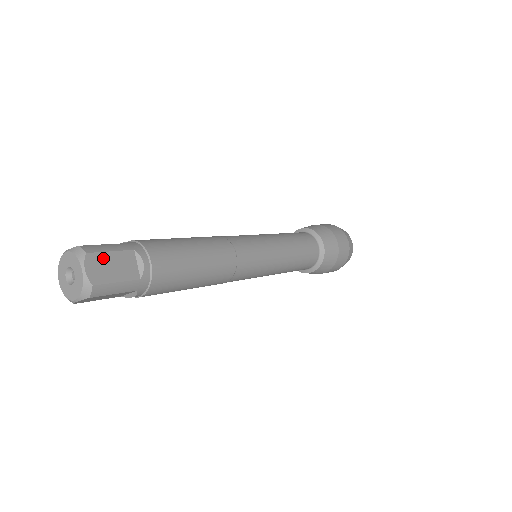
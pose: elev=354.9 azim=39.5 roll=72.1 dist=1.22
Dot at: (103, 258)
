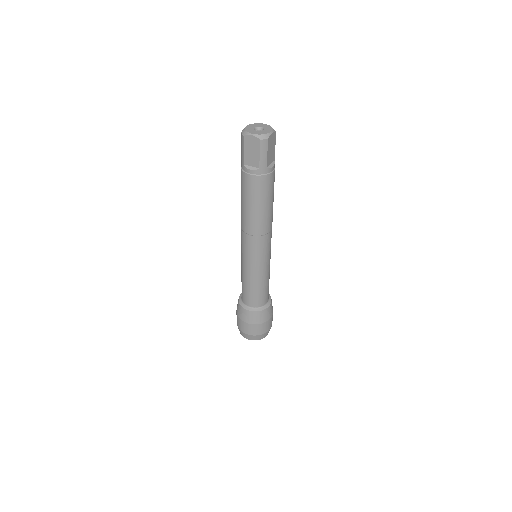
Dot at: (274, 142)
